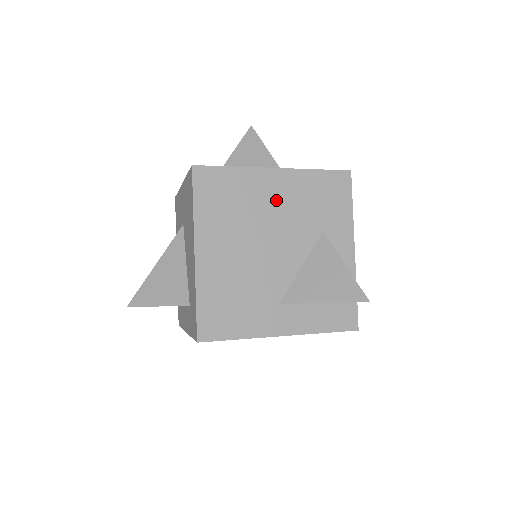
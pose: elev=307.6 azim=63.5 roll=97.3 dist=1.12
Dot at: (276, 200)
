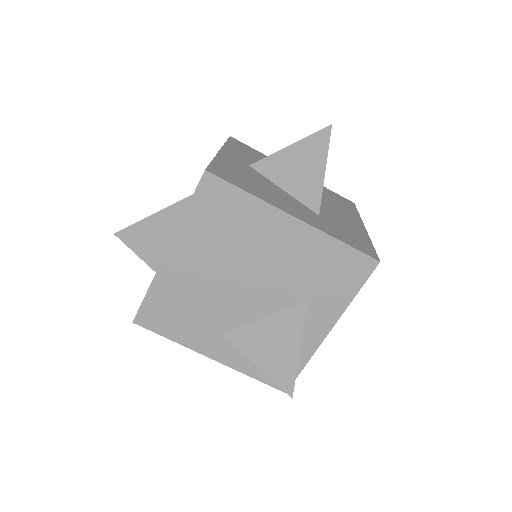
Dot at: (276, 248)
